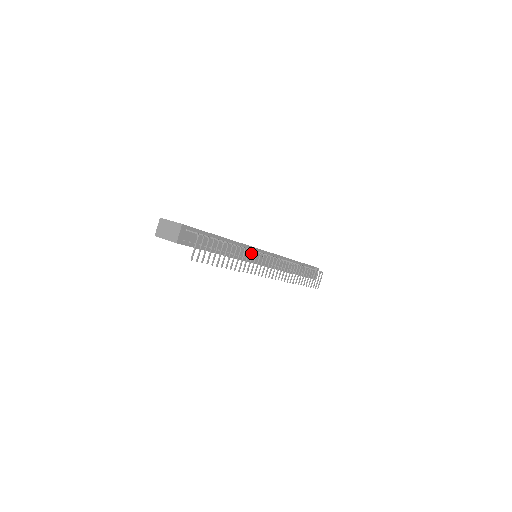
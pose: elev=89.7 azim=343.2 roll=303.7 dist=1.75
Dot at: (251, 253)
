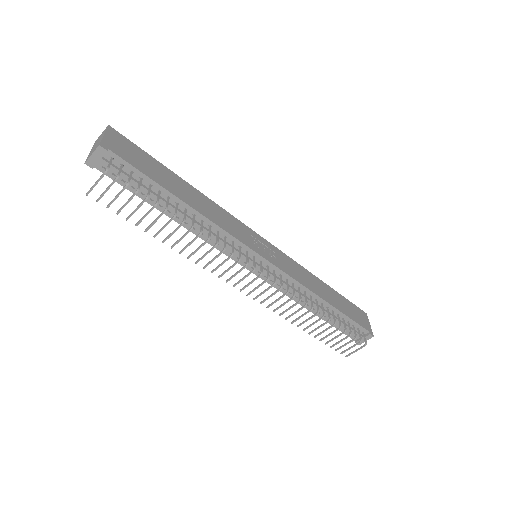
Dot at: (231, 246)
